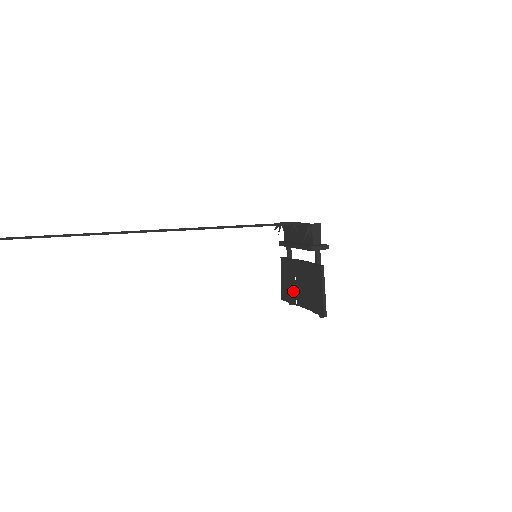
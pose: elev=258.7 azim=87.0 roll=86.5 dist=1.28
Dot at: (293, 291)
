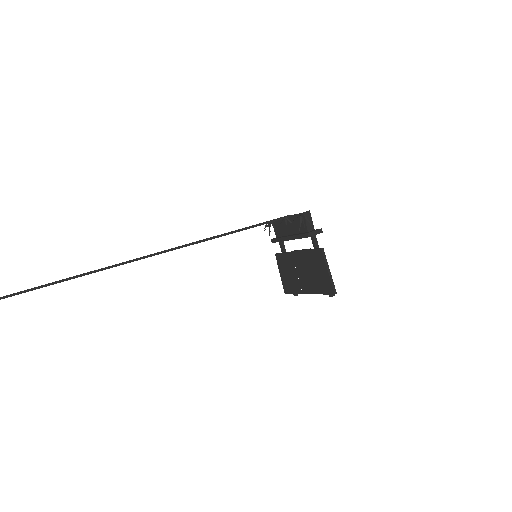
Dot at: (296, 281)
